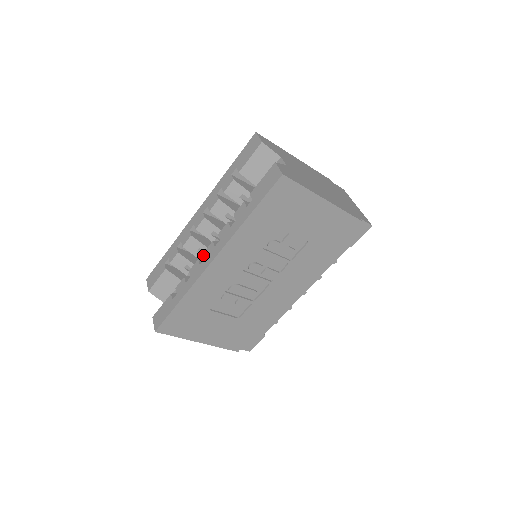
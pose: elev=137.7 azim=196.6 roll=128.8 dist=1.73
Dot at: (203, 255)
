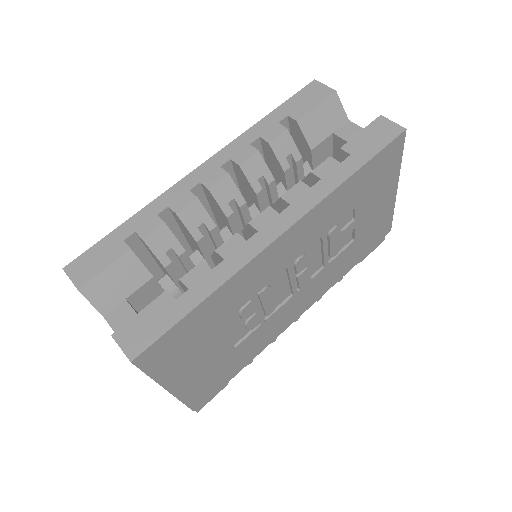
Dot at: (203, 236)
